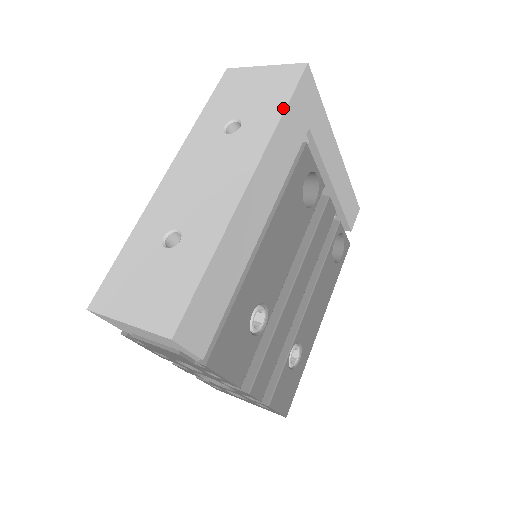
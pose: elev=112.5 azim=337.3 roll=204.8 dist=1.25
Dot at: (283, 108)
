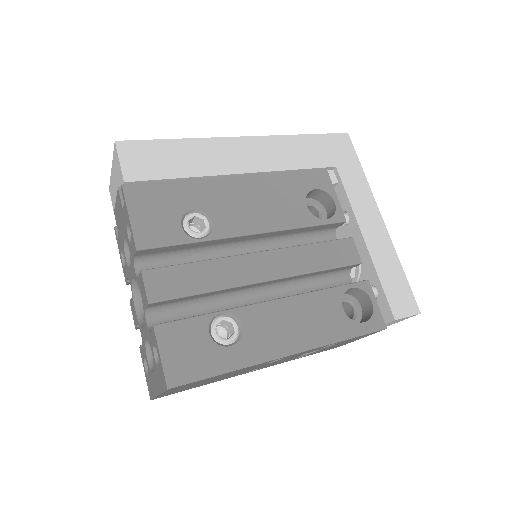
Dot at: (307, 135)
